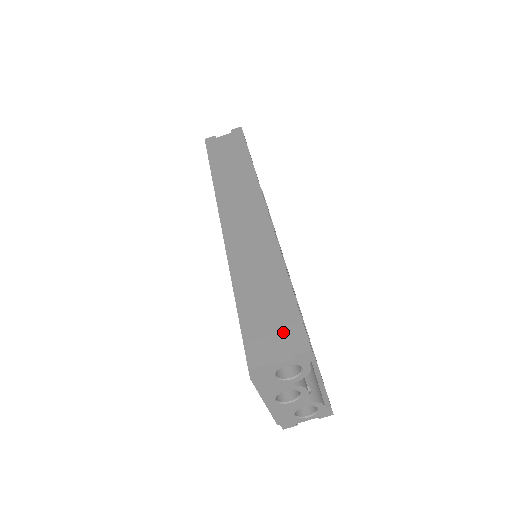
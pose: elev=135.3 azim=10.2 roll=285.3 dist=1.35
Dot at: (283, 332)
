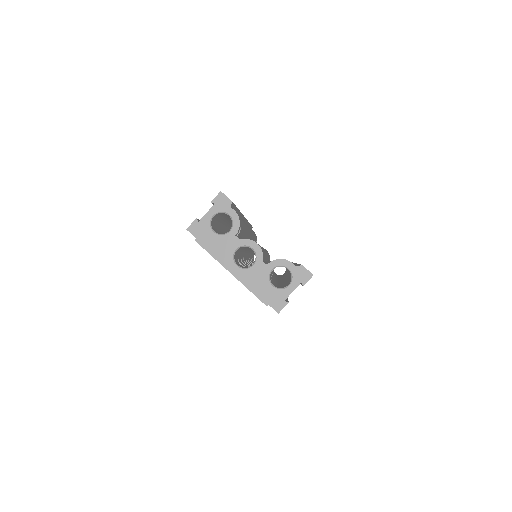
Dot at: occluded
